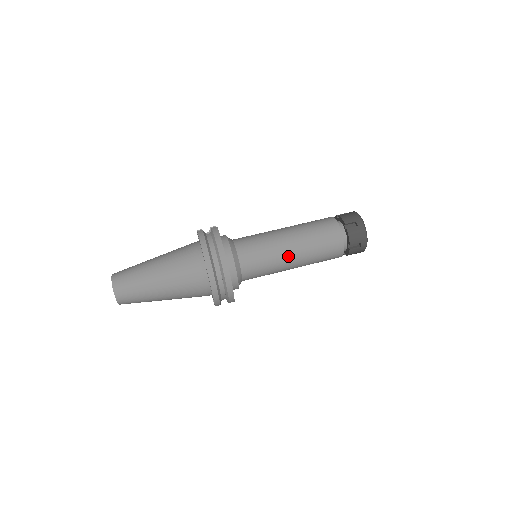
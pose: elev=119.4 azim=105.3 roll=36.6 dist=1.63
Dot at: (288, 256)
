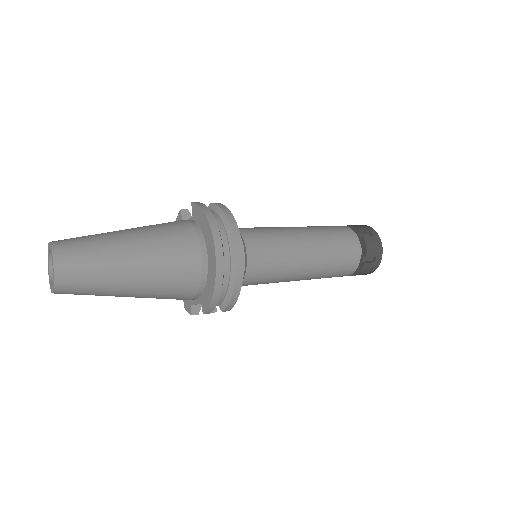
Dot at: (303, 256)
